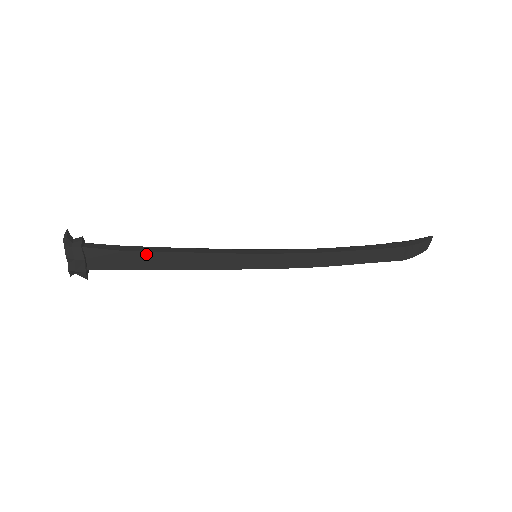
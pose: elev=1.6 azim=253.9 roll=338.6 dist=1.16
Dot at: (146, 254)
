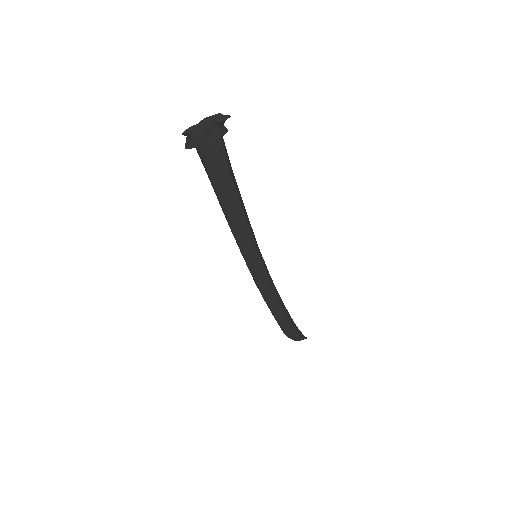
Dot at: (232, 187)
